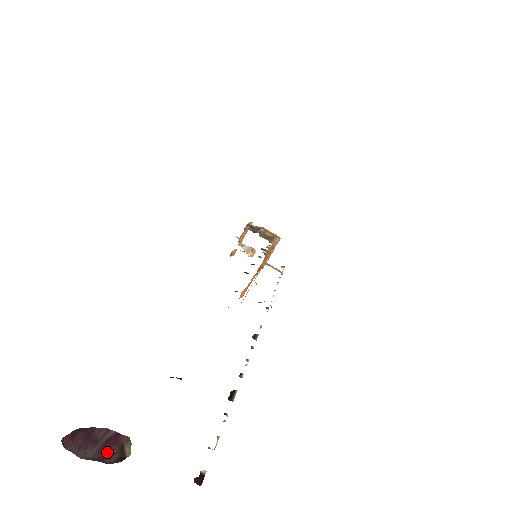
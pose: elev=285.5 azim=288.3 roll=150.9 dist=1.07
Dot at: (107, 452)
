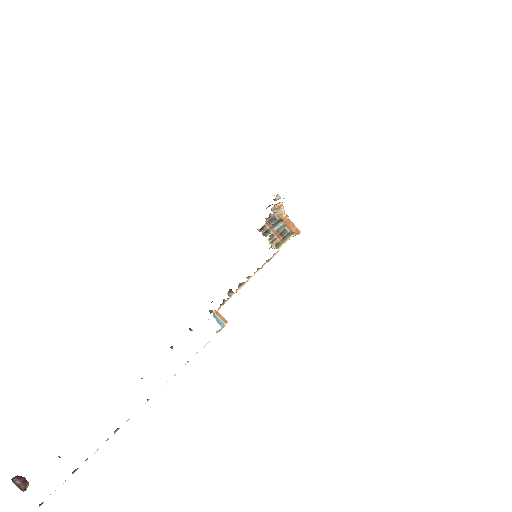
Dot at: (24, 483)
